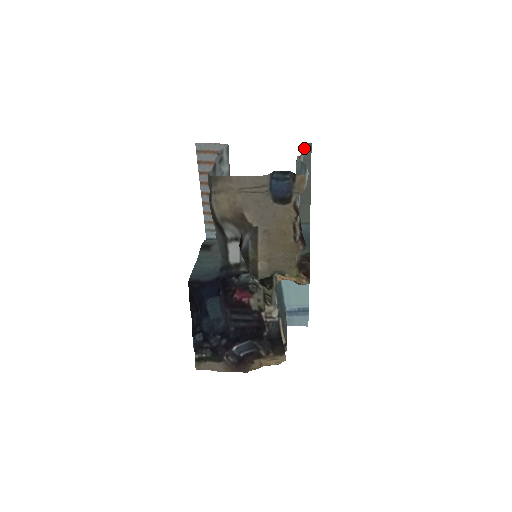
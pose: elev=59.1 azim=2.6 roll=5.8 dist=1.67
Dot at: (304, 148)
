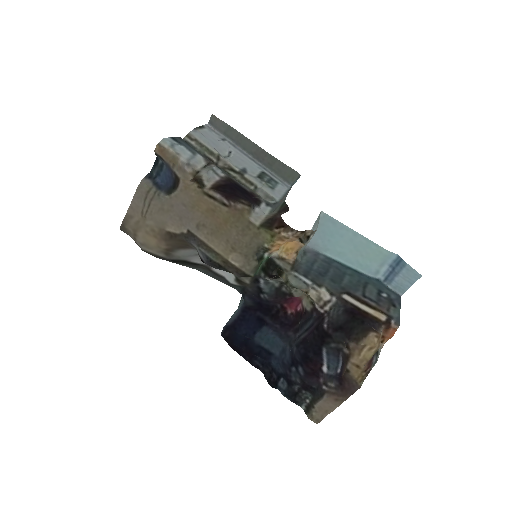
Dot at: (213, 125)
